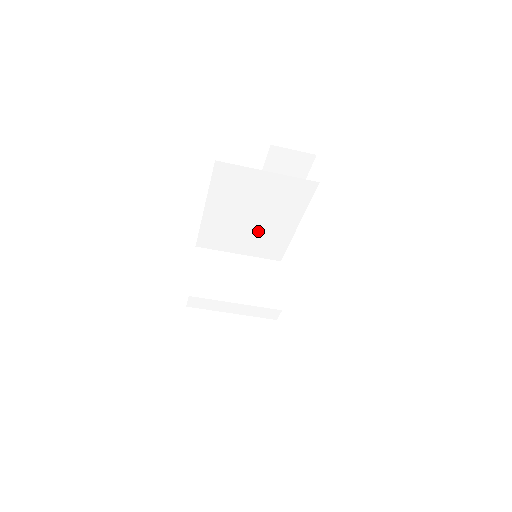
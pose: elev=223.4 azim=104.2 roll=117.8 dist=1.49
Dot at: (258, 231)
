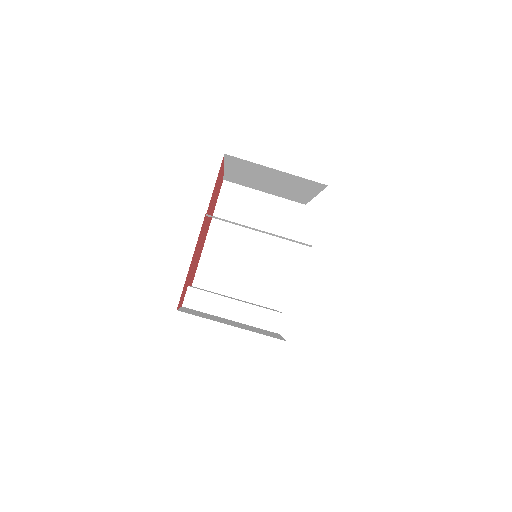
Dot at: (254, 264)
